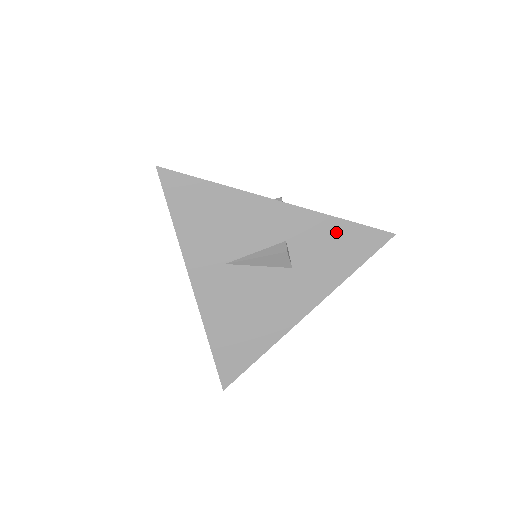
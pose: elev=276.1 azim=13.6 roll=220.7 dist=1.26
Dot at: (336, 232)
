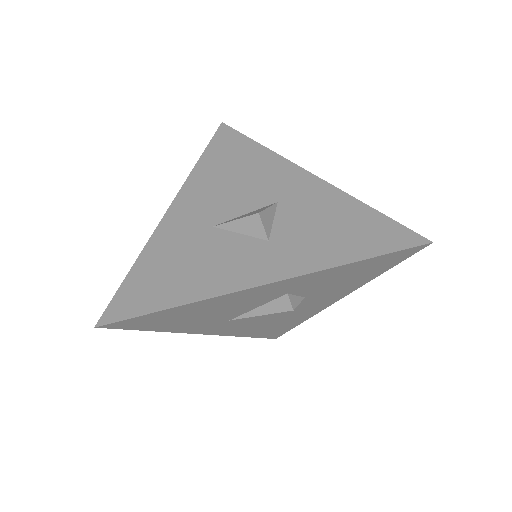
Dot at: (348, 270)
